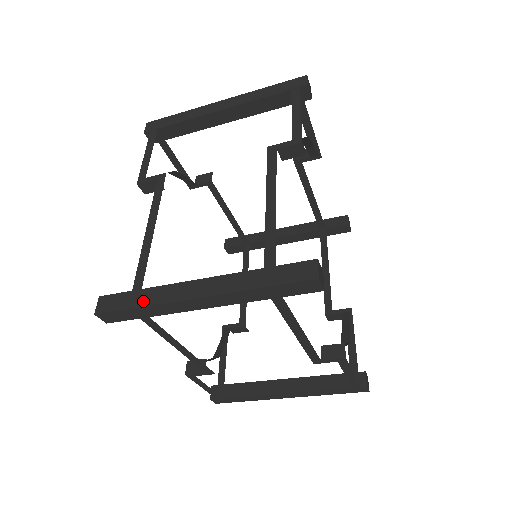
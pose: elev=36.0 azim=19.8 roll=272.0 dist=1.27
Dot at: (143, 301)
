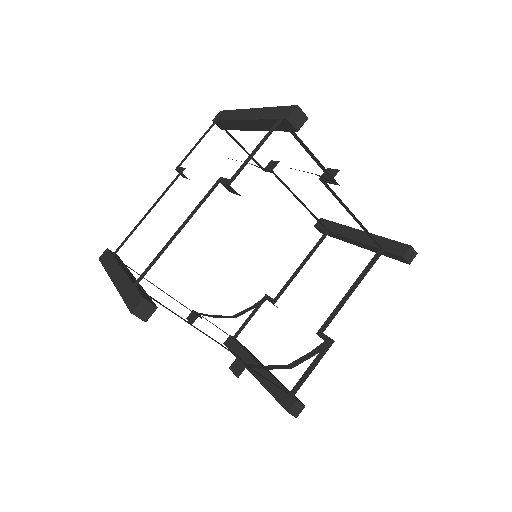
Dot at: (107, 265)
